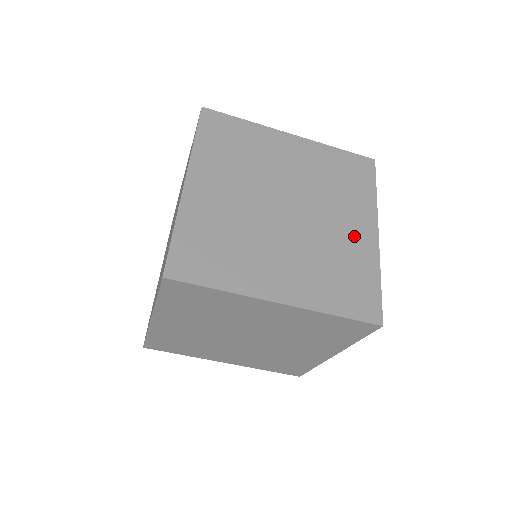
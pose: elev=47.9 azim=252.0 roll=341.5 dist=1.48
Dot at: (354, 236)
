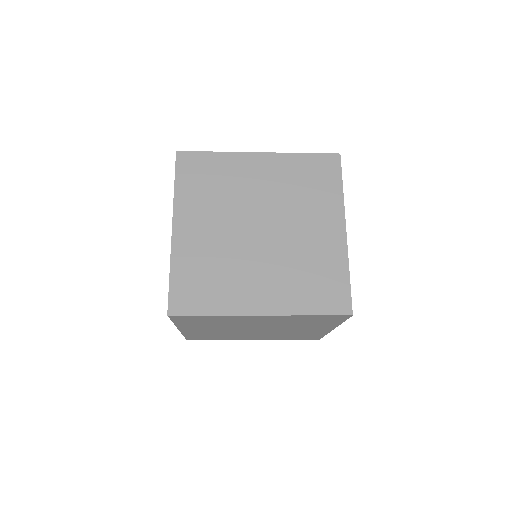
Dot at: (323, 238)
